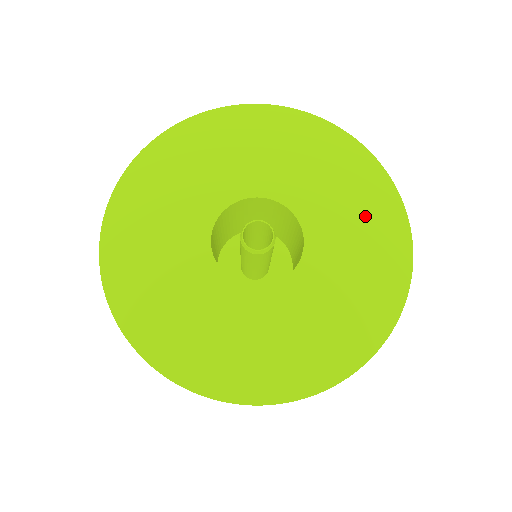
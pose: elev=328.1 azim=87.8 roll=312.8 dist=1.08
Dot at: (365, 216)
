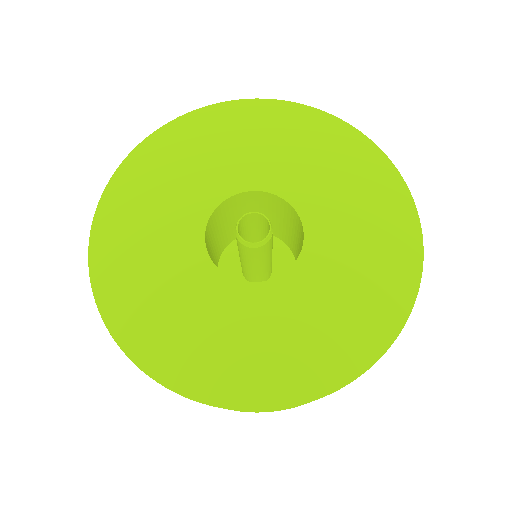
Dot at: (372, 217)
